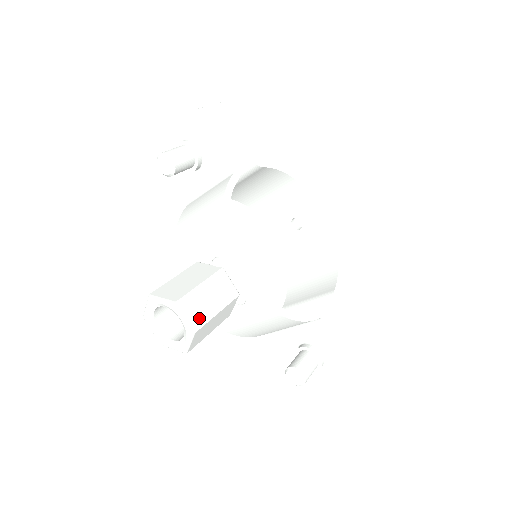
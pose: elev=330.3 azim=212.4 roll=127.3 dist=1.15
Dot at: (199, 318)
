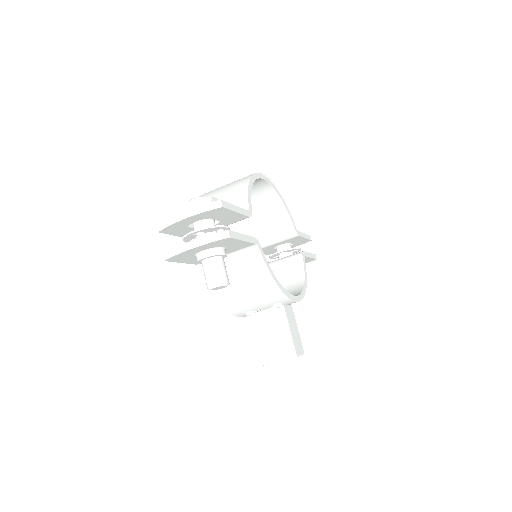
Dot at: (300, 345)
